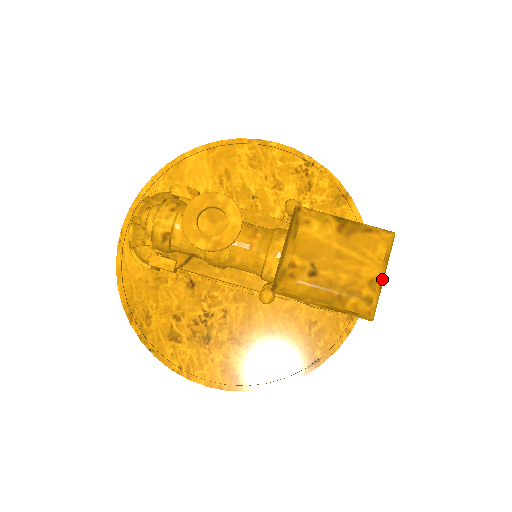
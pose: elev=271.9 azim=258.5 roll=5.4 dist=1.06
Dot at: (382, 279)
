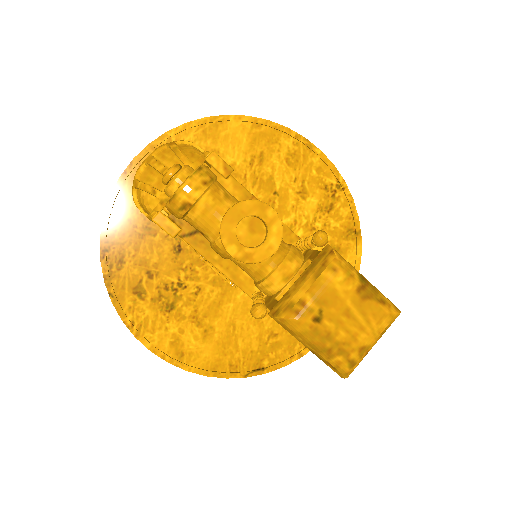
Dot at: (371, 348)
